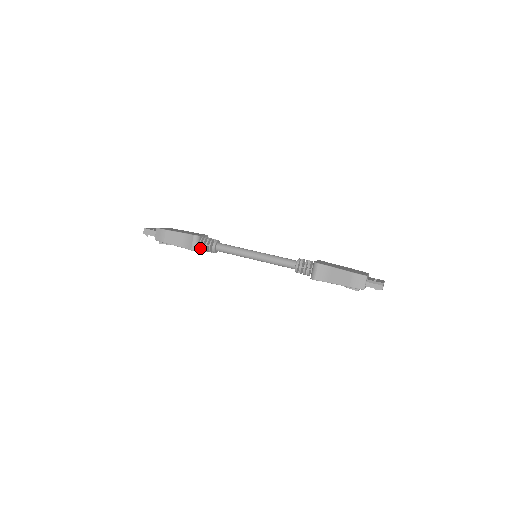
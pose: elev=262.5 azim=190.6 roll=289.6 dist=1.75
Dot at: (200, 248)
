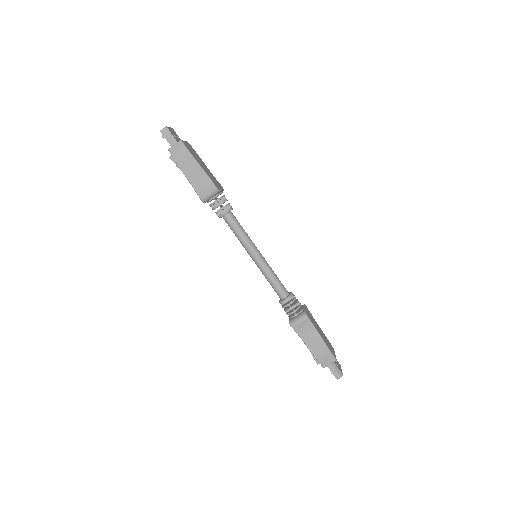
Dot at: (209, 201)
